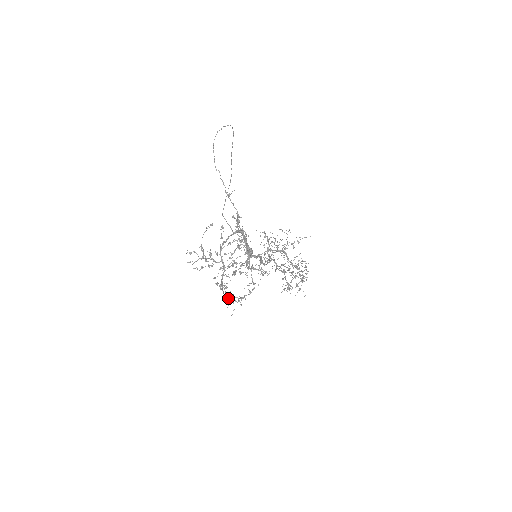
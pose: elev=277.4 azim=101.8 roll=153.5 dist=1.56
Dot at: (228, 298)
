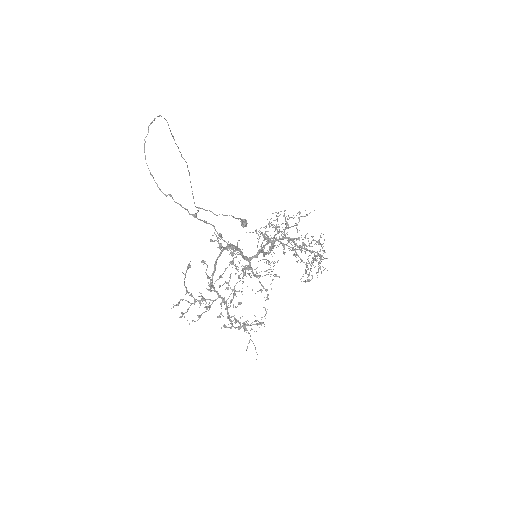
Dot at: occluded
